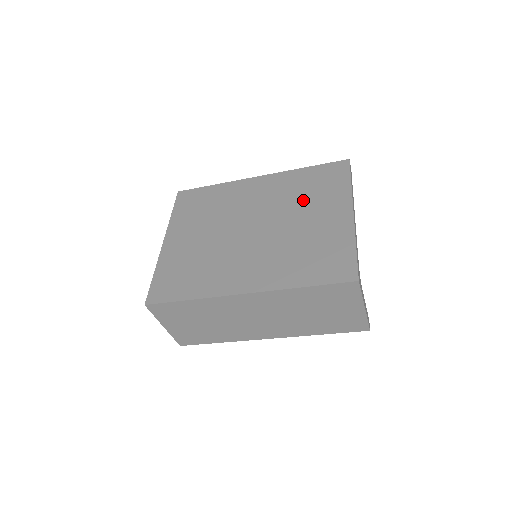
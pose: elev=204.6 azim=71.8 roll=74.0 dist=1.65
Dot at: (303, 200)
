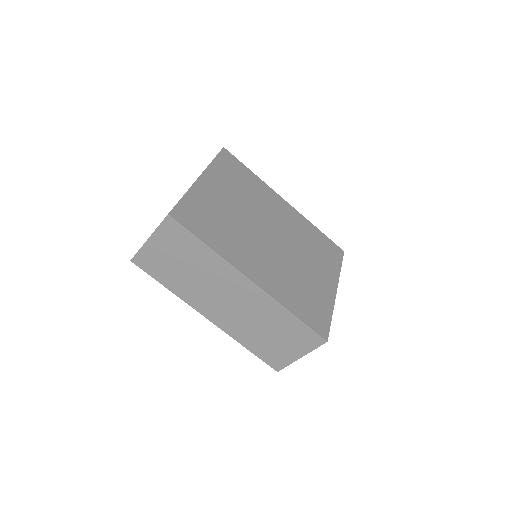
Dot at: (310, 250)
